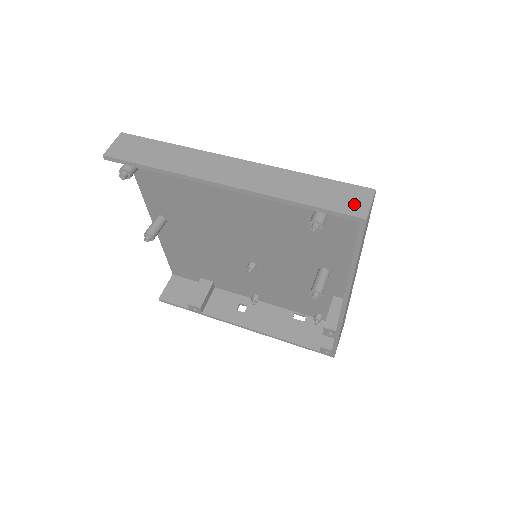
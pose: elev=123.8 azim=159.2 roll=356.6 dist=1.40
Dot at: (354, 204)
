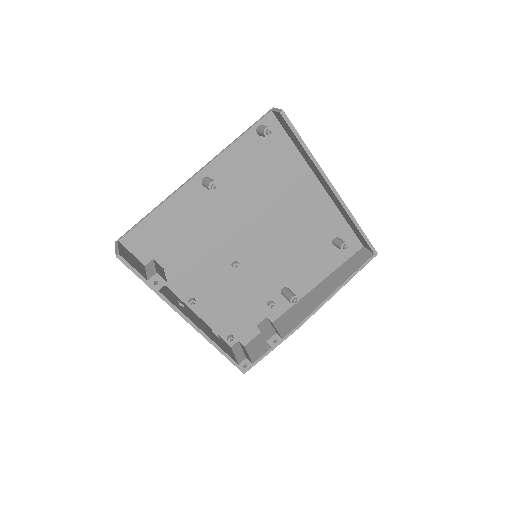
Dot at: occluded
